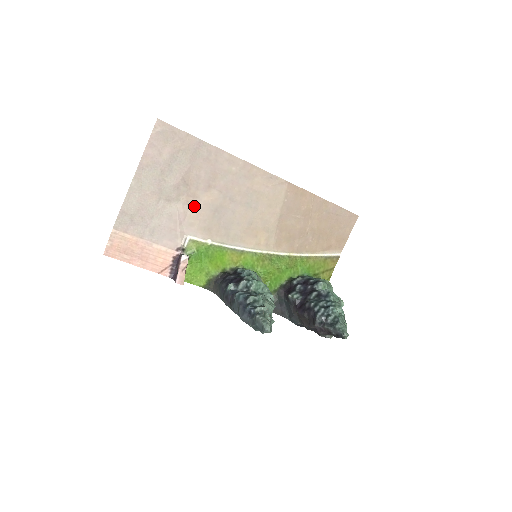
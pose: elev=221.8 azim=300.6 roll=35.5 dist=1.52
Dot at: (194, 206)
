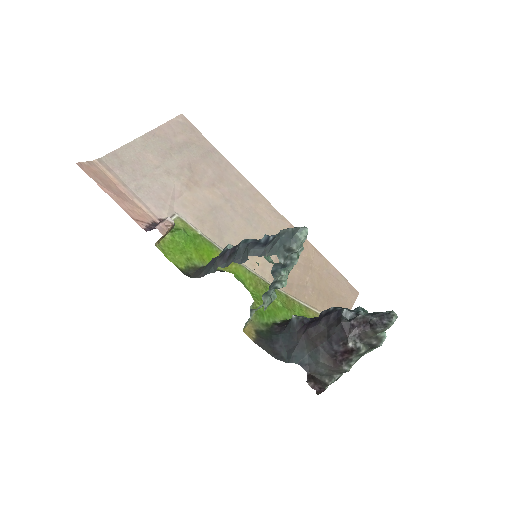
Dot at: (193, 192)
